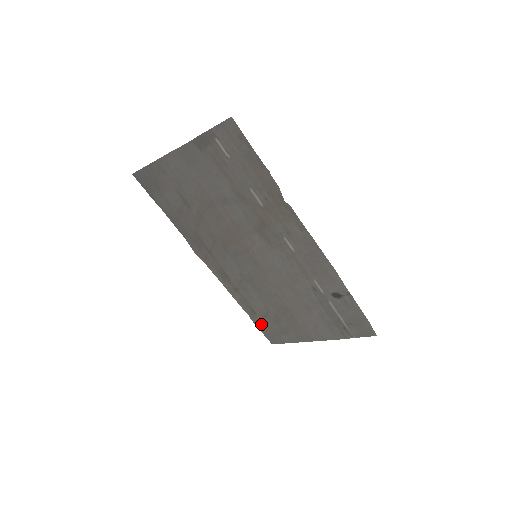
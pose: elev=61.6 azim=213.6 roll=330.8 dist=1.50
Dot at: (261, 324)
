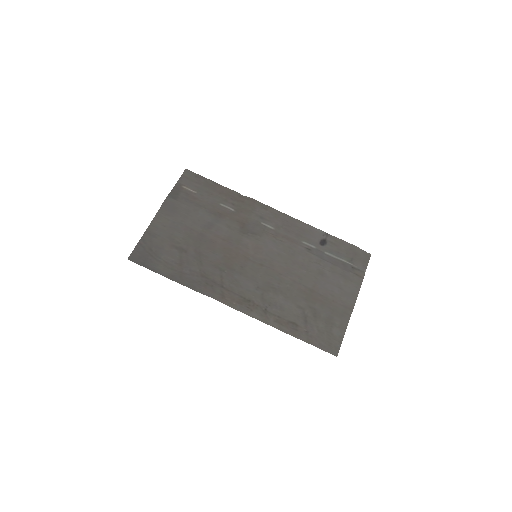
Dot at: (310, 336)
